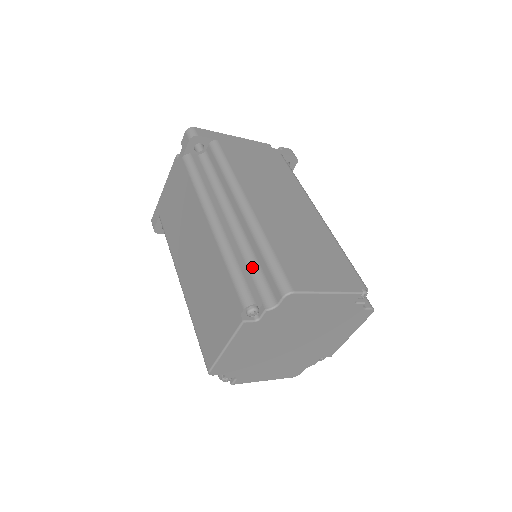
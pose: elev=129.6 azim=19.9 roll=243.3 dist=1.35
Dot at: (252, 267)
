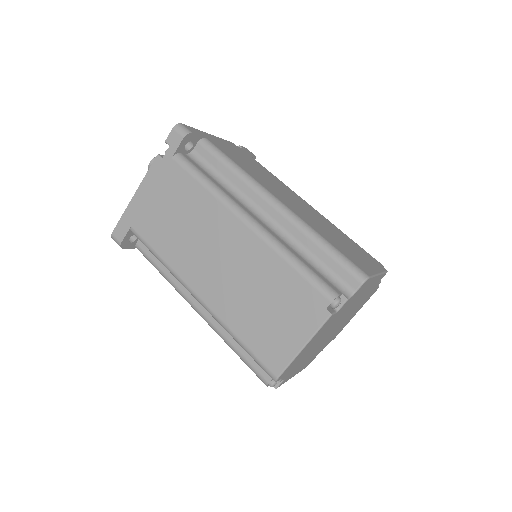
Dot at: (311, 262)
